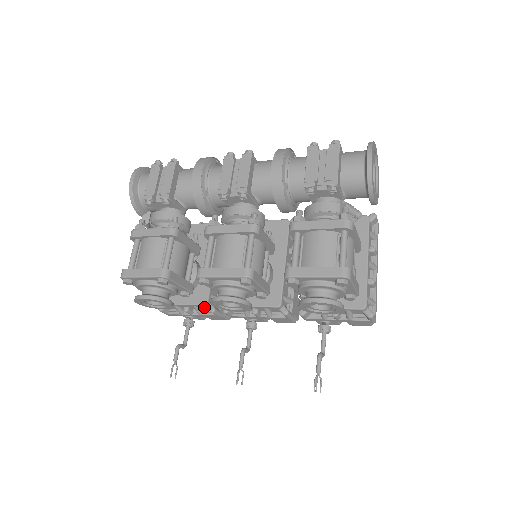
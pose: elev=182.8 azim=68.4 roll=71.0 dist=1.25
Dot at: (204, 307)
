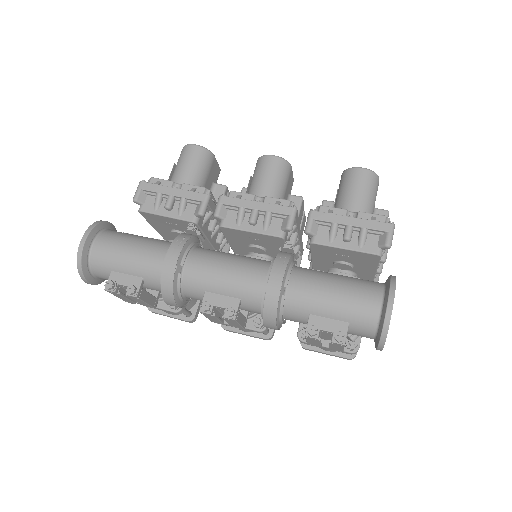
Dot at: occluded
